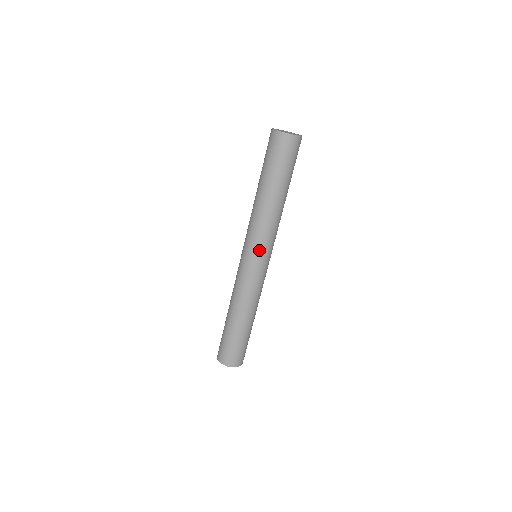
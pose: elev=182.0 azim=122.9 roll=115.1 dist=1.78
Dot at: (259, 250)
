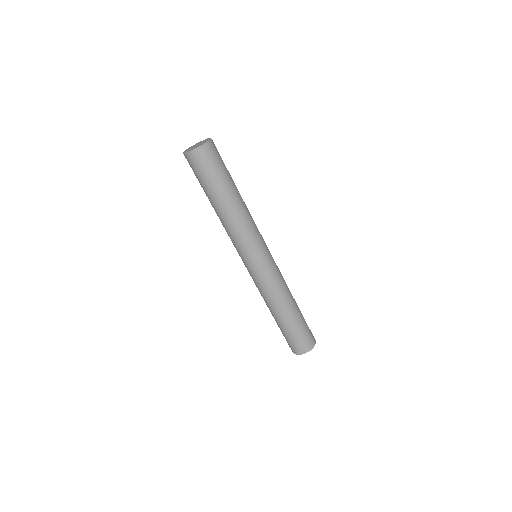
Dot at: (262, 245)
